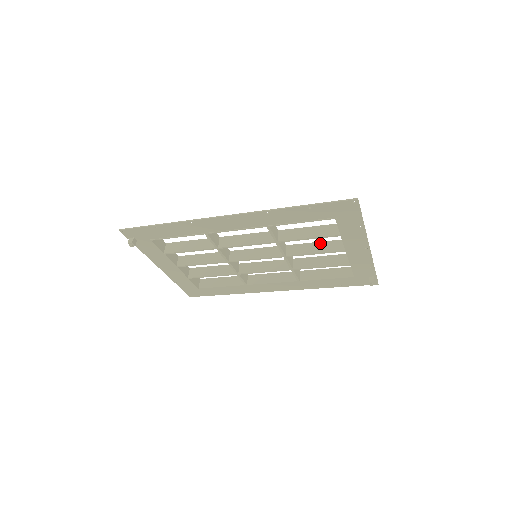
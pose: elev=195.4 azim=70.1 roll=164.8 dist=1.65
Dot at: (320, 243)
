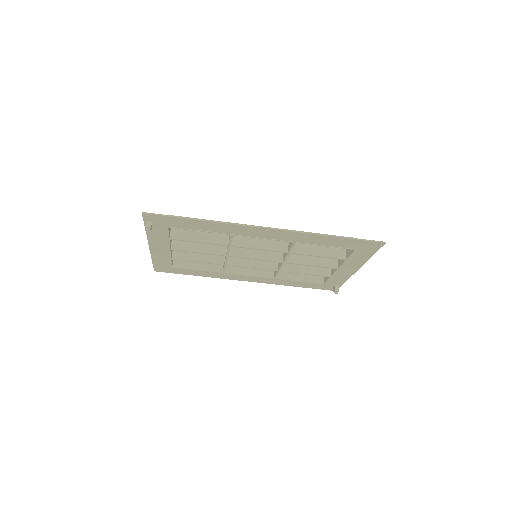
Dot at: (316, 257)
